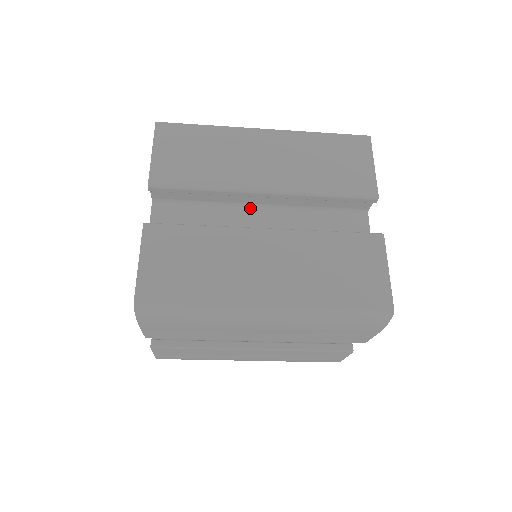
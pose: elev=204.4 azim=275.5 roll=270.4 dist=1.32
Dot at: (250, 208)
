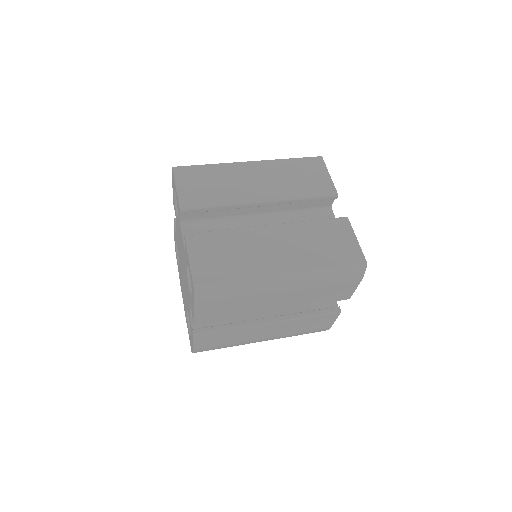
Dot at: (250, 217)
